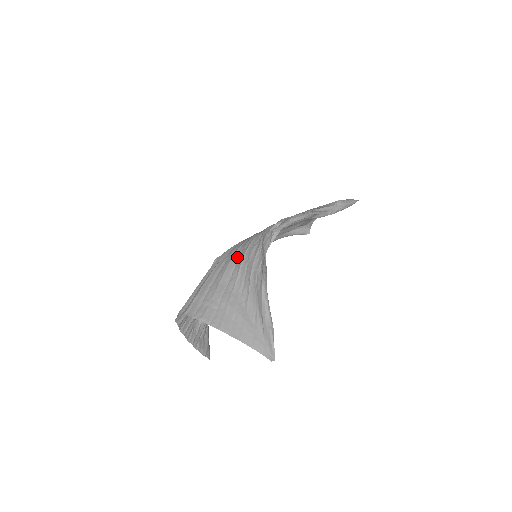
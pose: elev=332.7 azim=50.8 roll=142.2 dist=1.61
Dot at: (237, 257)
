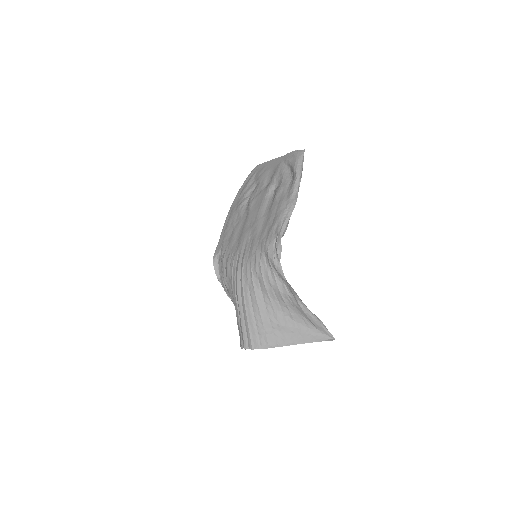
Dot at: (258, 285)
